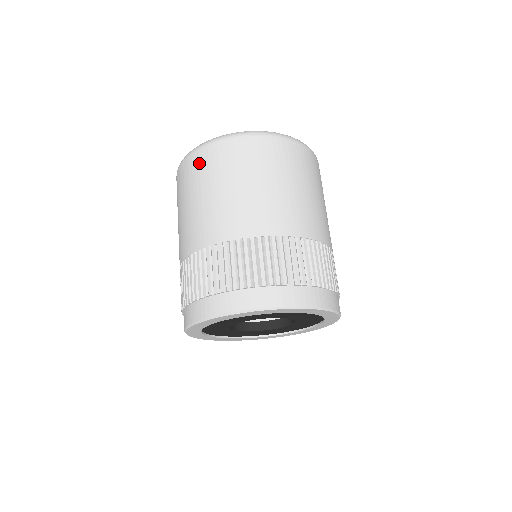
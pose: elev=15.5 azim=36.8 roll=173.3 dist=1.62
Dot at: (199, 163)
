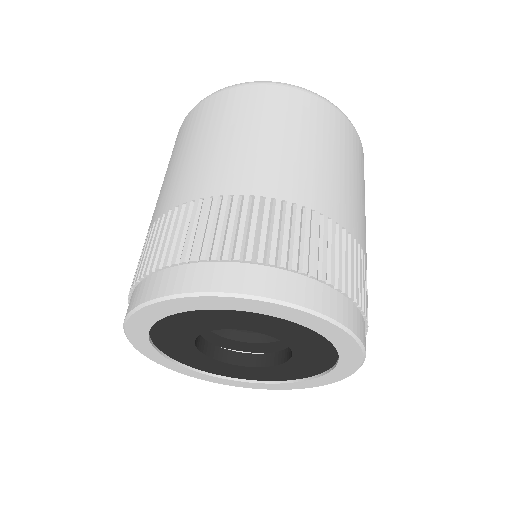
Dot at: (303, 104)
